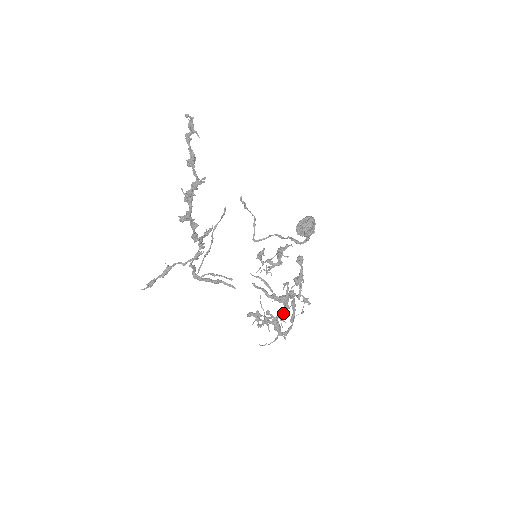
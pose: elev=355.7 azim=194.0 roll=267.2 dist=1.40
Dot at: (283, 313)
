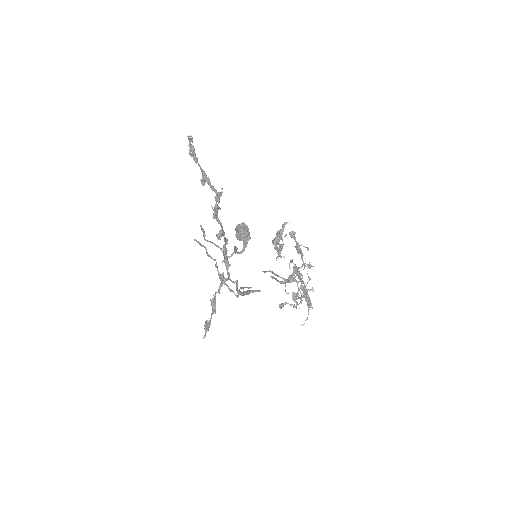
Dot at: occluded
